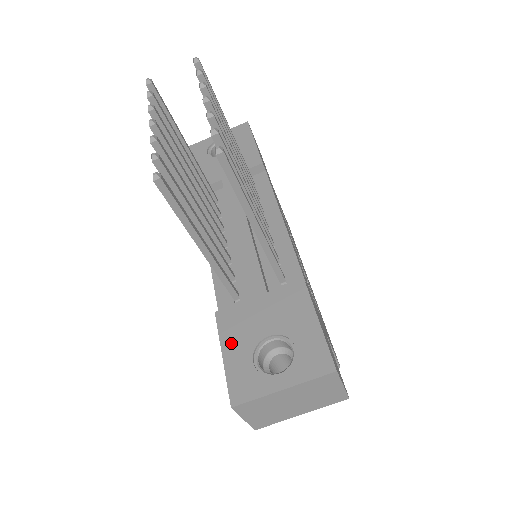
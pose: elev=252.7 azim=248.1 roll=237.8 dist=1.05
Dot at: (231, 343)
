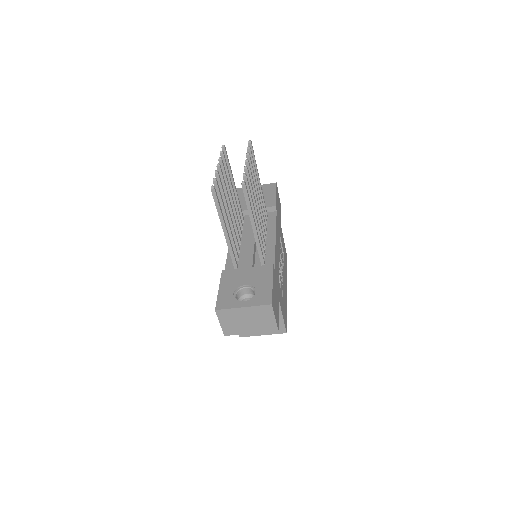
Dot at: (225, 285)
